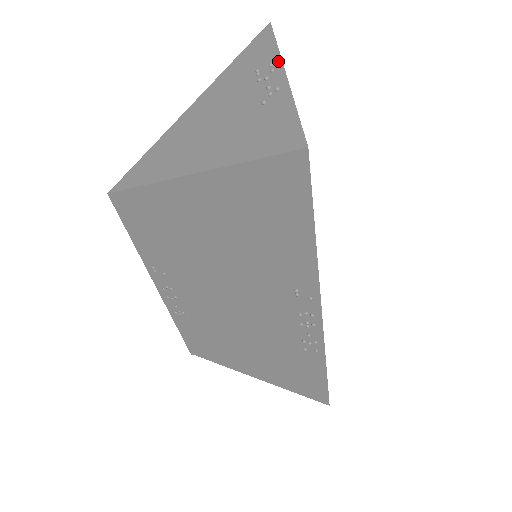
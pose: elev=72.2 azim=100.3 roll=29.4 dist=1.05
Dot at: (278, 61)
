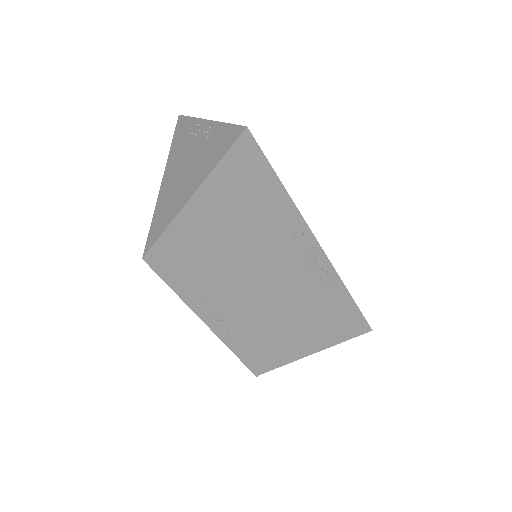
Dot at: (199, 121)
